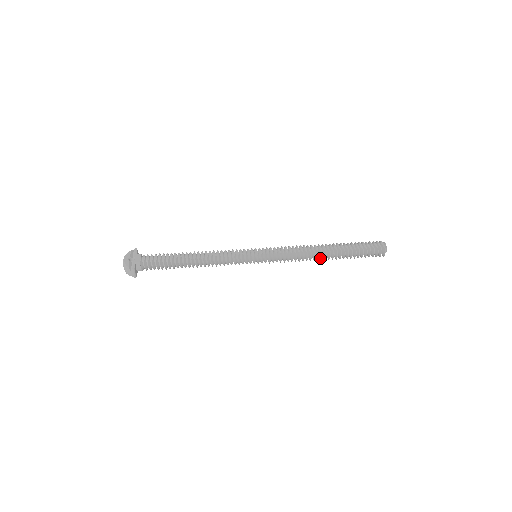
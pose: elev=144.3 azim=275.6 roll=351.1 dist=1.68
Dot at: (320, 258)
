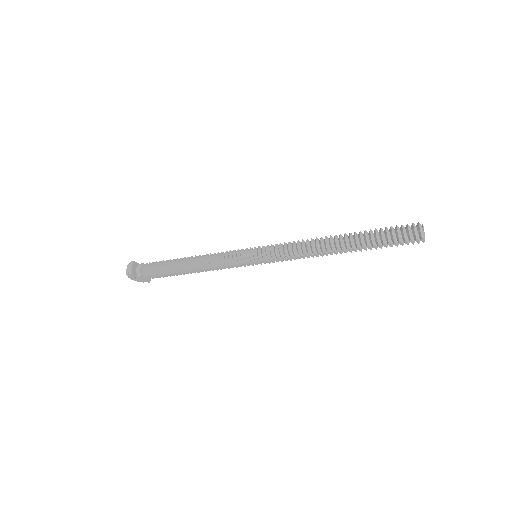
Dot at: (330, 247)
